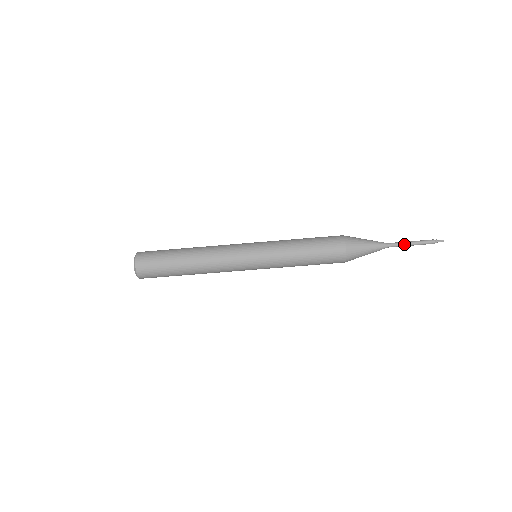
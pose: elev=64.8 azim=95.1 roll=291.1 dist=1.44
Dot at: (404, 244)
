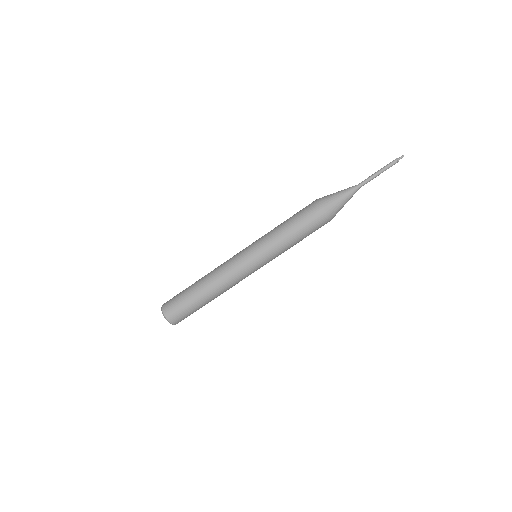
Dot at: (371, 176)
